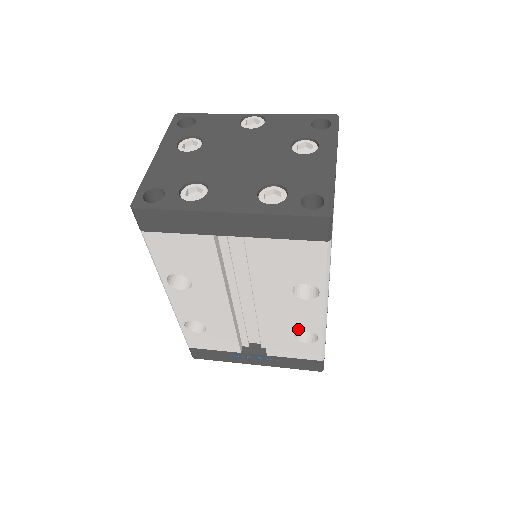
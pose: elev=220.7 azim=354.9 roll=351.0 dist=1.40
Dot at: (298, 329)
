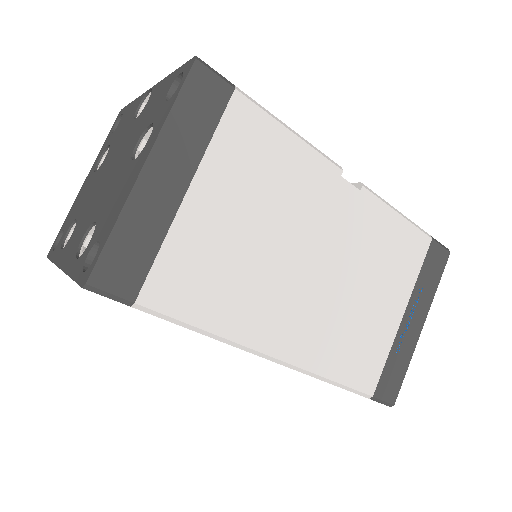
Dot at: occluded
